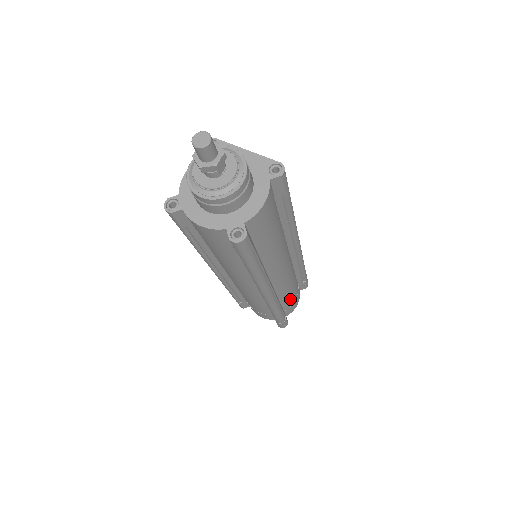
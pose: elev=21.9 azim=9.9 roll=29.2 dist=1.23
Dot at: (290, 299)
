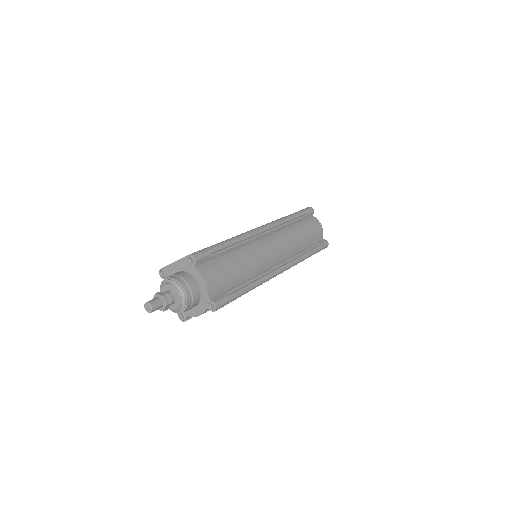
Dot at: (307, 237)
